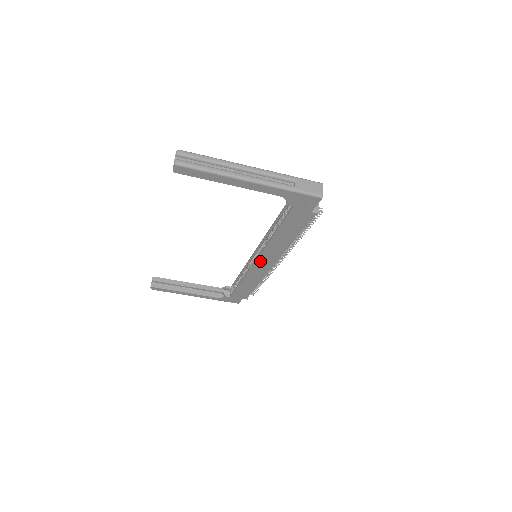
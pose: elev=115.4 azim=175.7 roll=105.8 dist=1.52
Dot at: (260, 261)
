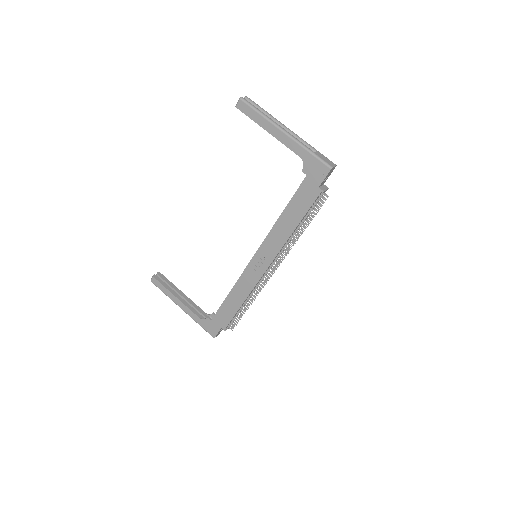
Dot at: (257, 258)
